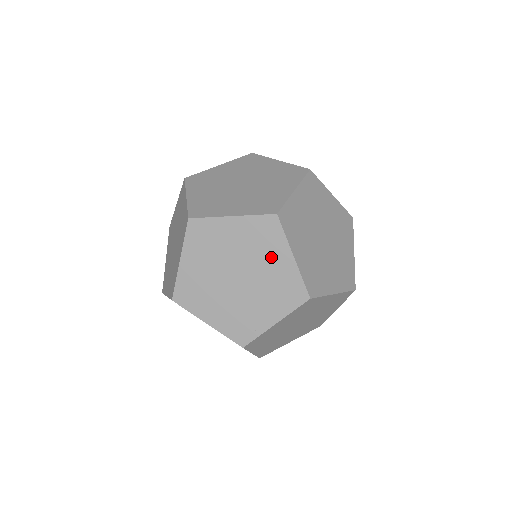
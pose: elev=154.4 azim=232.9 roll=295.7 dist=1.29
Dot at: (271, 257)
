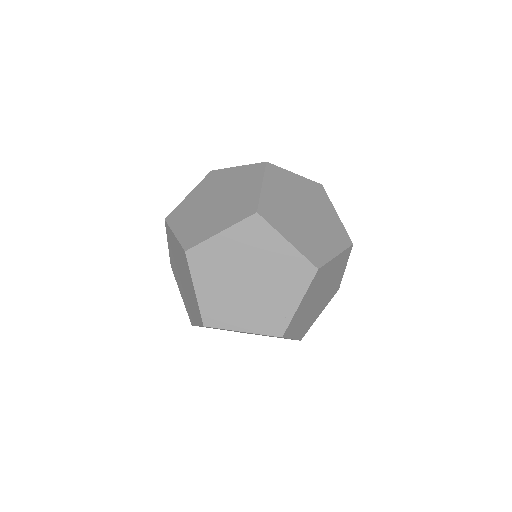
Dot at: (269, 250)
